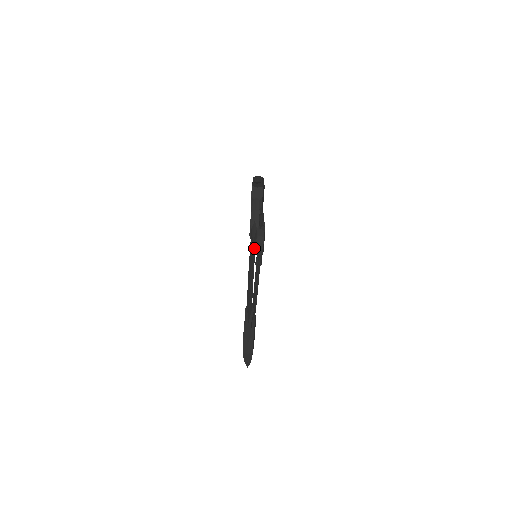
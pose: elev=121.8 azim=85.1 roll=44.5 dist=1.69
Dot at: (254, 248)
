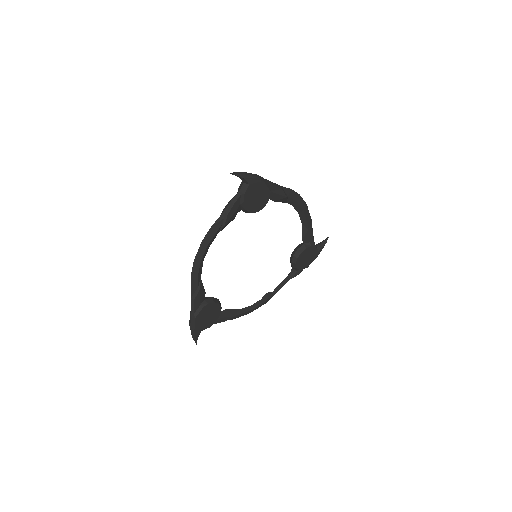
Dot at: (212, 233)
